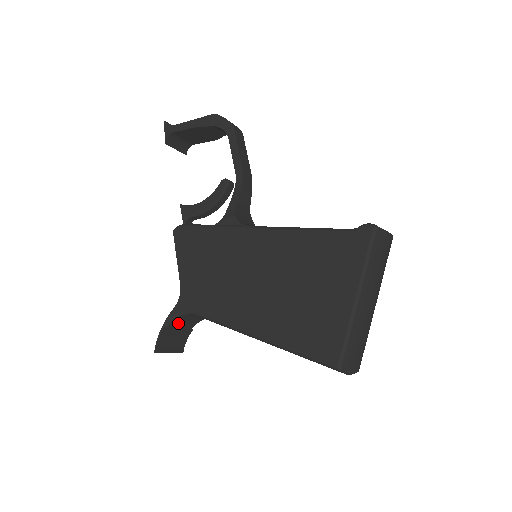
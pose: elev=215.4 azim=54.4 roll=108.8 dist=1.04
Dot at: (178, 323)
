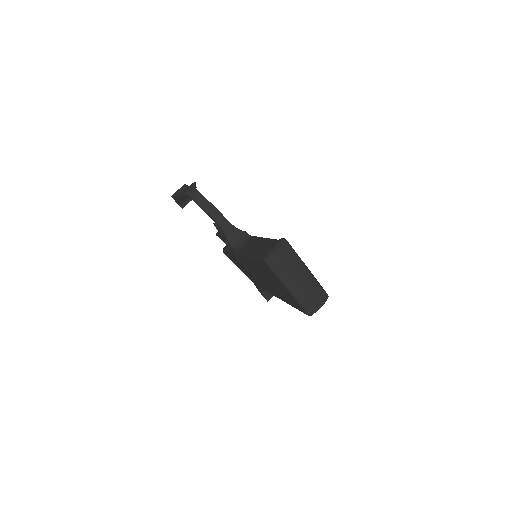
Dot at: occluded
